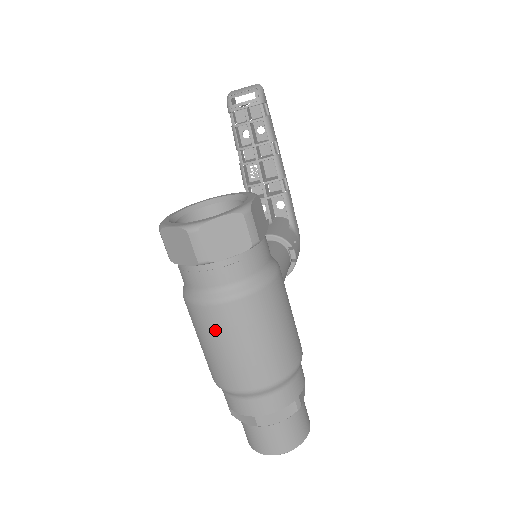
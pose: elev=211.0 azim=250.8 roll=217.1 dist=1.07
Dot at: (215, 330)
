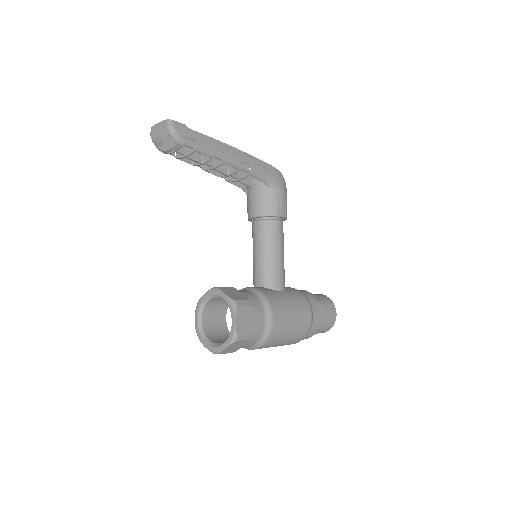
Dot at: occluded
